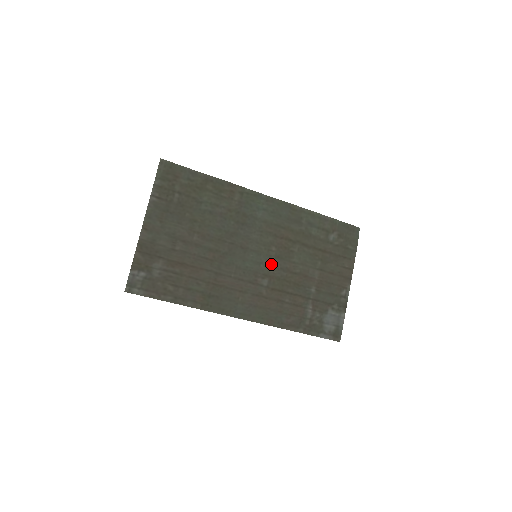
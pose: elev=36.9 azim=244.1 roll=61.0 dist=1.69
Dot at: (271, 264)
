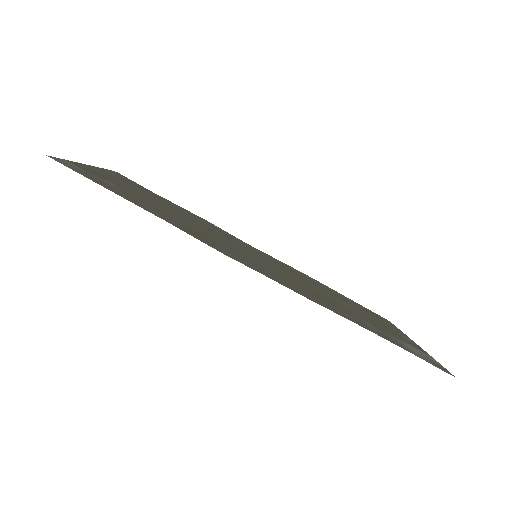
Dot at: (281, 271)
